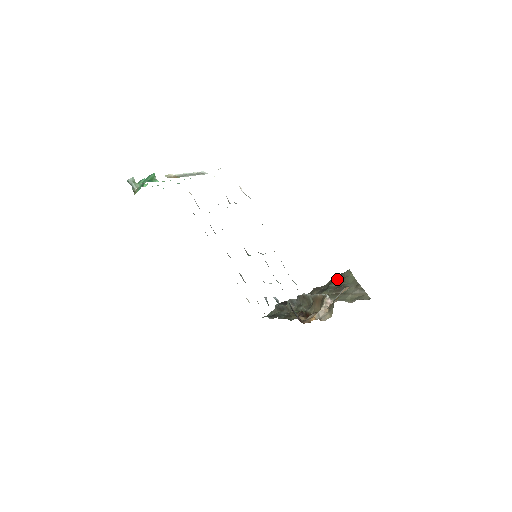
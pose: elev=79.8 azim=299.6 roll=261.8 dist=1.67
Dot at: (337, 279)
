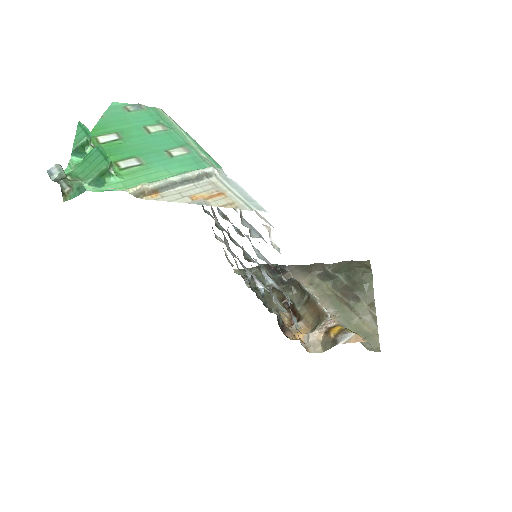
Dot at: (351, 275)
